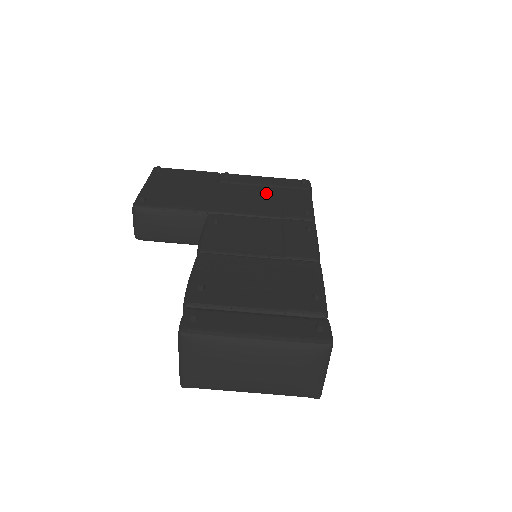
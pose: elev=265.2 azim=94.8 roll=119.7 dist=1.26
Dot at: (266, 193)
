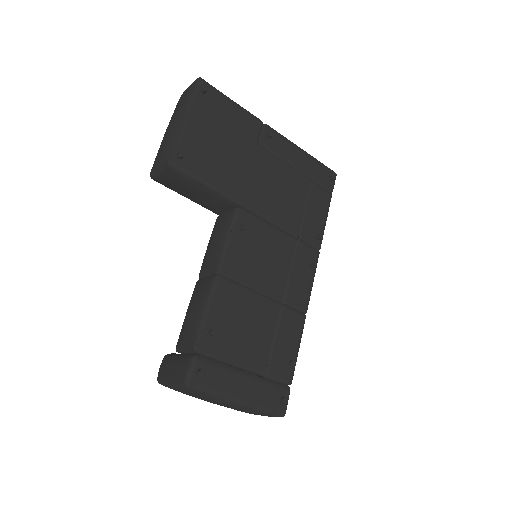
Dot at: (296, 186)
